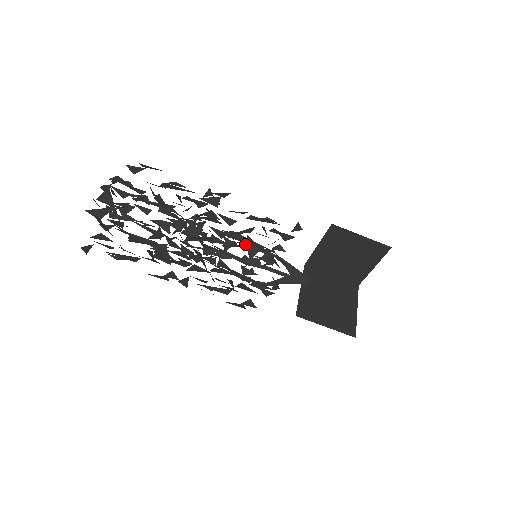
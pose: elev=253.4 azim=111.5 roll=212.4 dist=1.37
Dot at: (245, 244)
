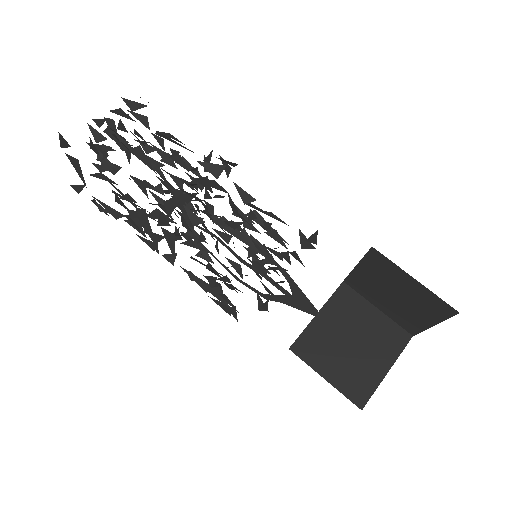
Dot at: occluded
